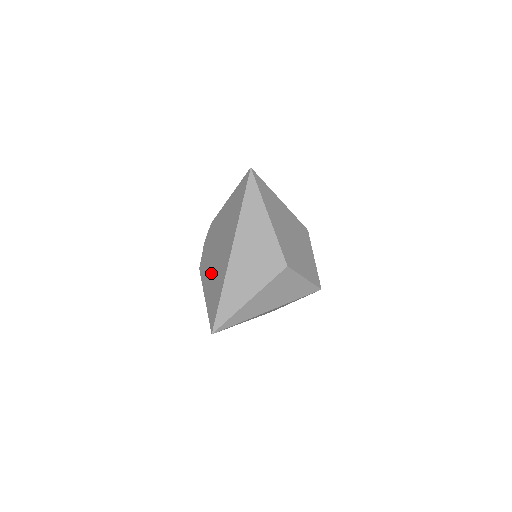
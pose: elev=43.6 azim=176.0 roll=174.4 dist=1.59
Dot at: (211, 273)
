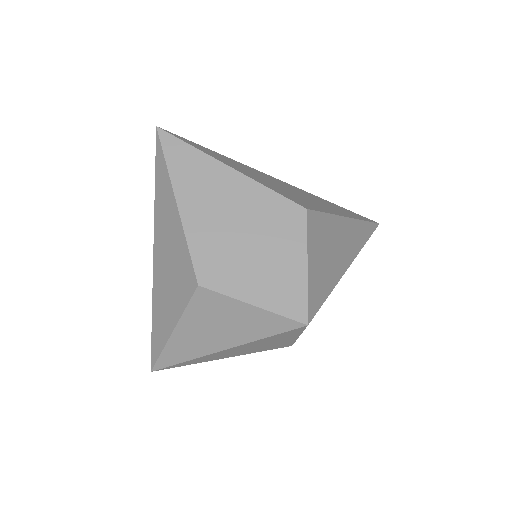
Dot at: occluded
